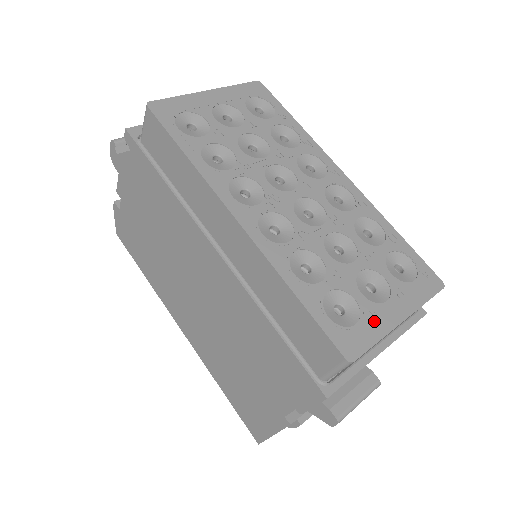
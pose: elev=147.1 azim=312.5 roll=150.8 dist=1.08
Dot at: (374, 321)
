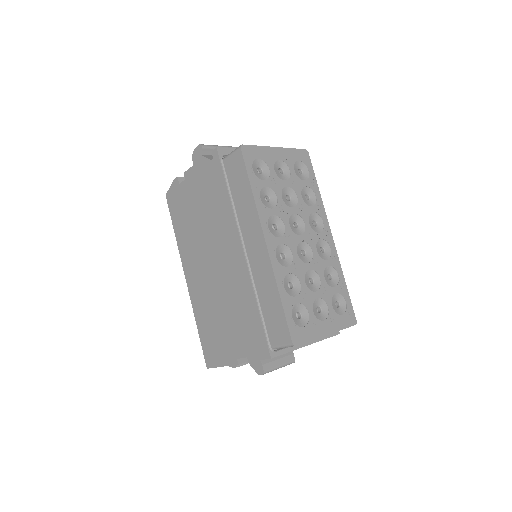
Dot at: (313, 329)
